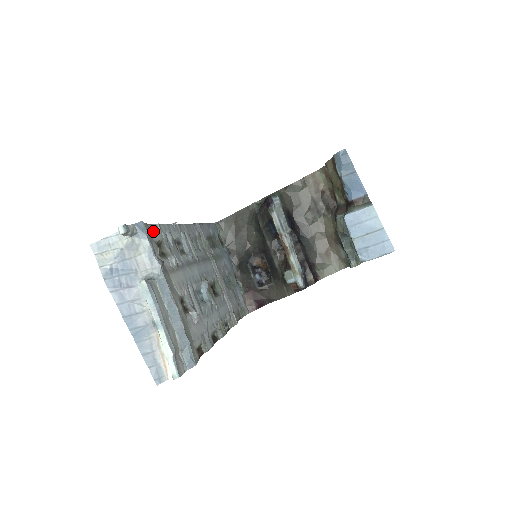
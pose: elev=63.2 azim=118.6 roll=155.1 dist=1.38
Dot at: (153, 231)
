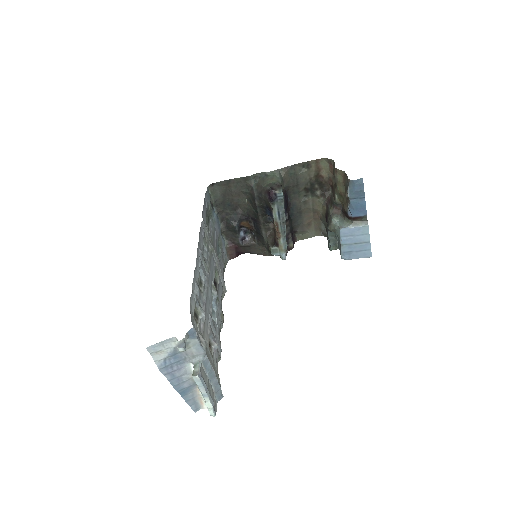
Dot at: (191, 307)
